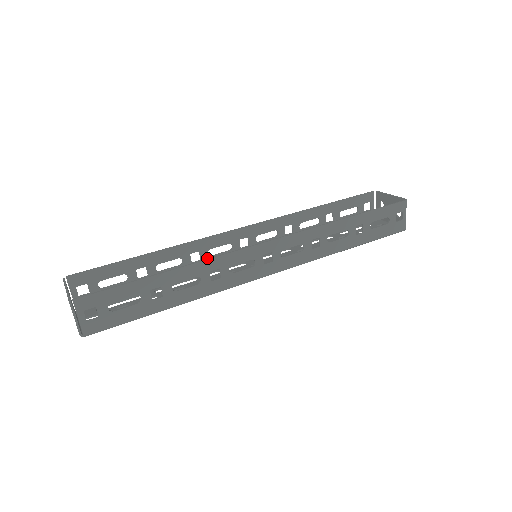
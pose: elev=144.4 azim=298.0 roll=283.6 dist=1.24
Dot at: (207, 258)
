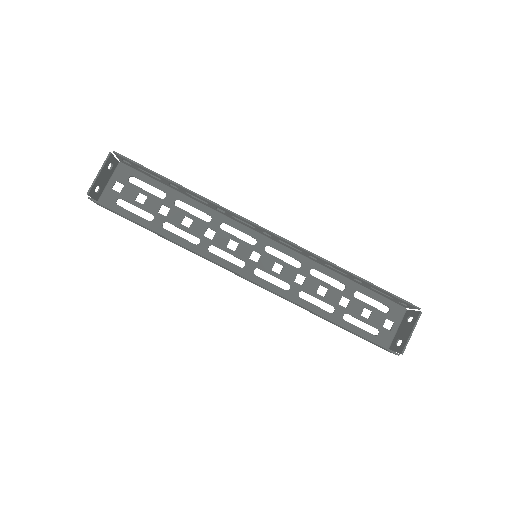
Dot at: (231, 216)
